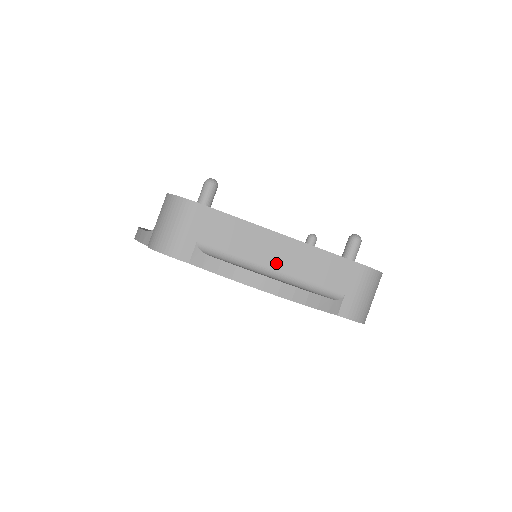
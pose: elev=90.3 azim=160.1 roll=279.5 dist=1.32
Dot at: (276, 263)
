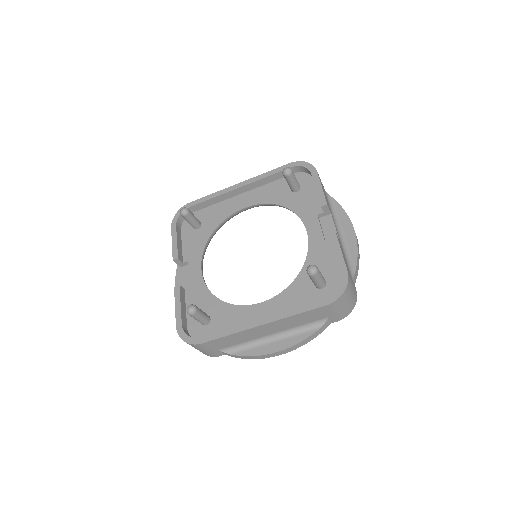
Dot at: (270, 332)
